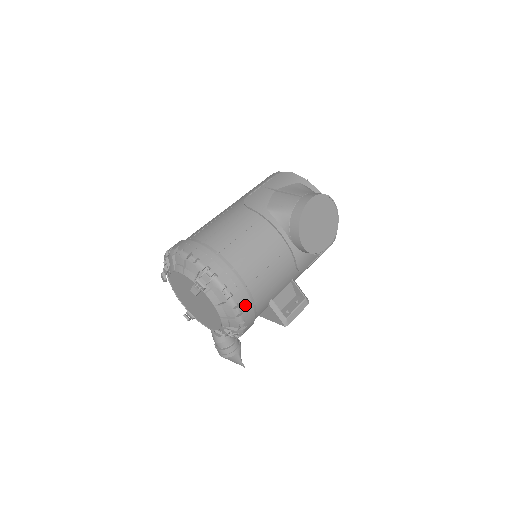
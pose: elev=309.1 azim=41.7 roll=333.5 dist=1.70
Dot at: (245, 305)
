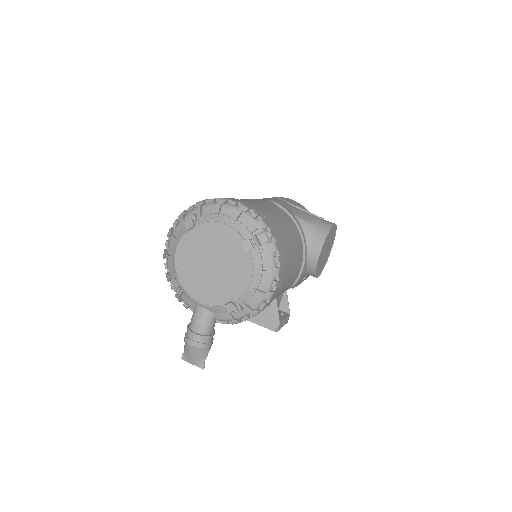
Dot at: (279, 284)
